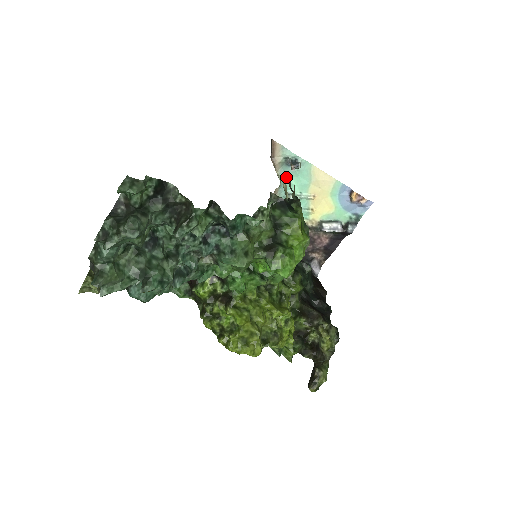
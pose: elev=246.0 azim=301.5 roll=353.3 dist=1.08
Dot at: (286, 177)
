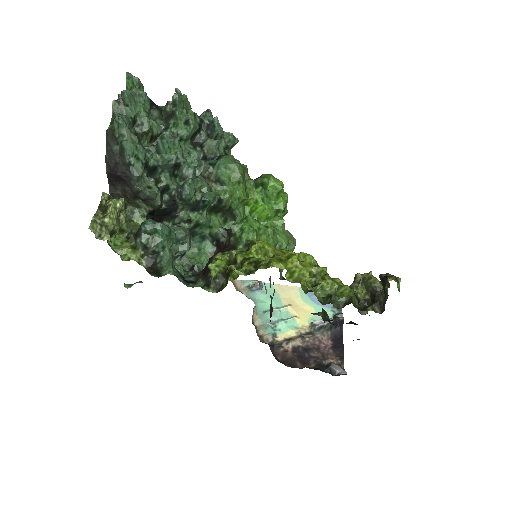
Dot at: (257, 301)
